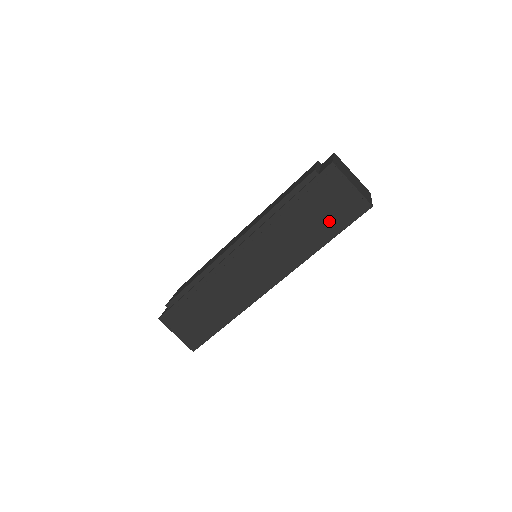
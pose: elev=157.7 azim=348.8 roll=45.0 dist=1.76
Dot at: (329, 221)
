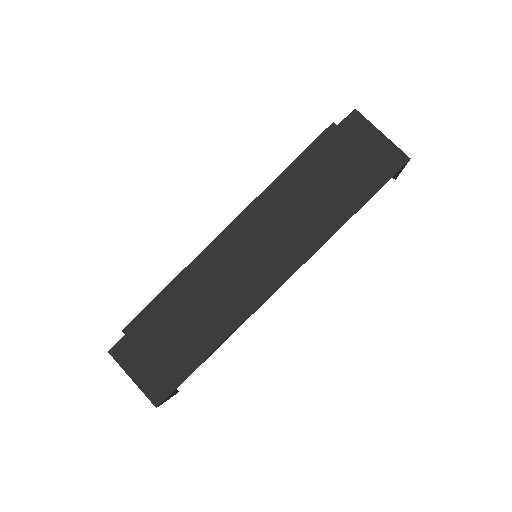
Dot at: (356, 182)
